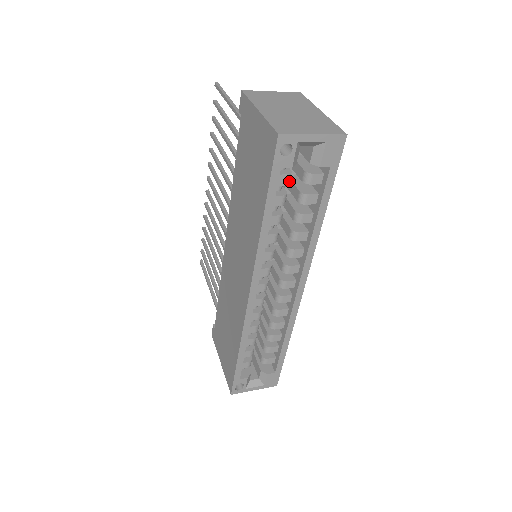
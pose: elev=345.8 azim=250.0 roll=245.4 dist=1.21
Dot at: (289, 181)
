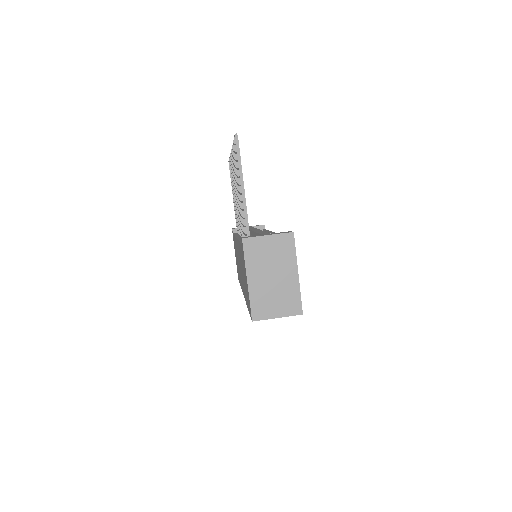
Dot at: occluded
